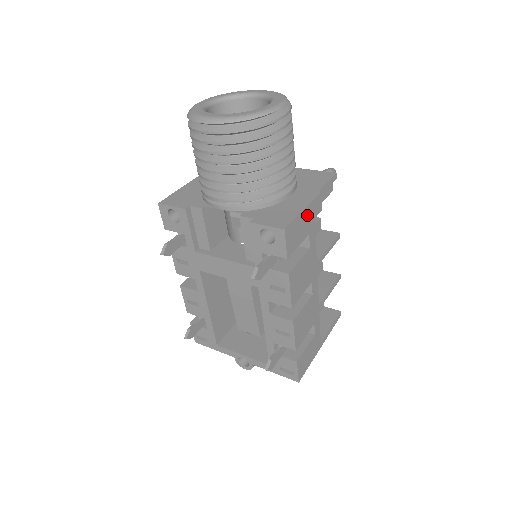
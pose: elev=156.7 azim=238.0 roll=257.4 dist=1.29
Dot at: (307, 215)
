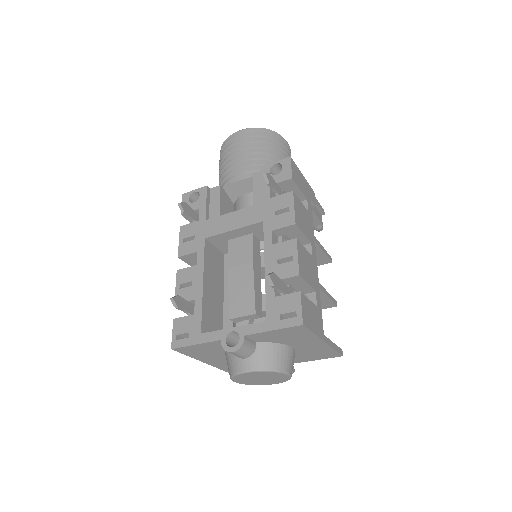
Dot at: (305, 184)
